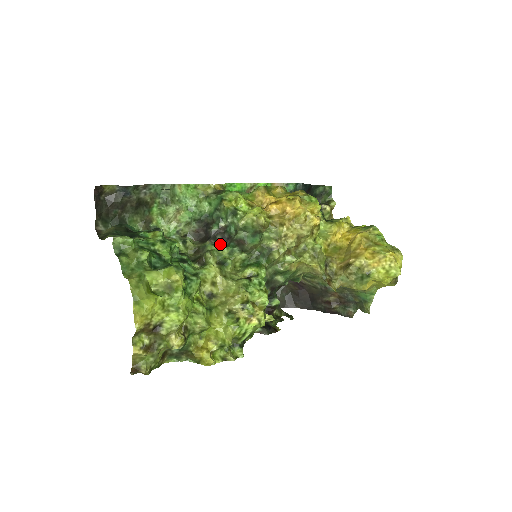
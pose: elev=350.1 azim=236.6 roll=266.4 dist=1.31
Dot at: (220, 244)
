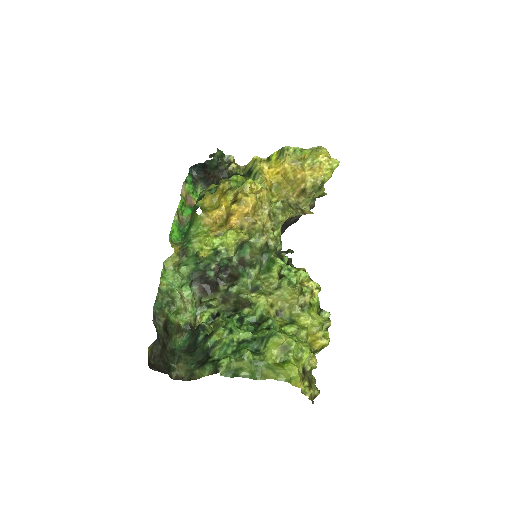
Dot at: (227, 278)
